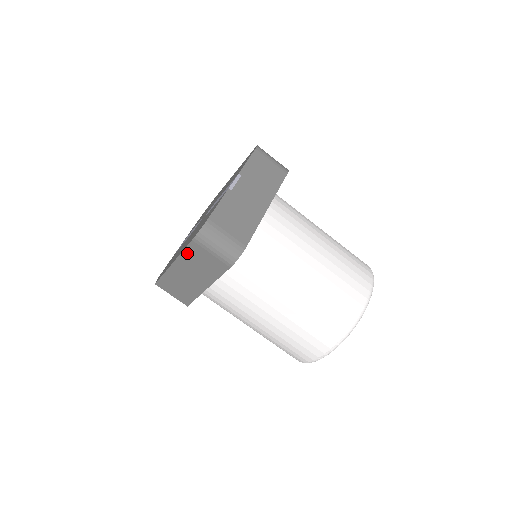
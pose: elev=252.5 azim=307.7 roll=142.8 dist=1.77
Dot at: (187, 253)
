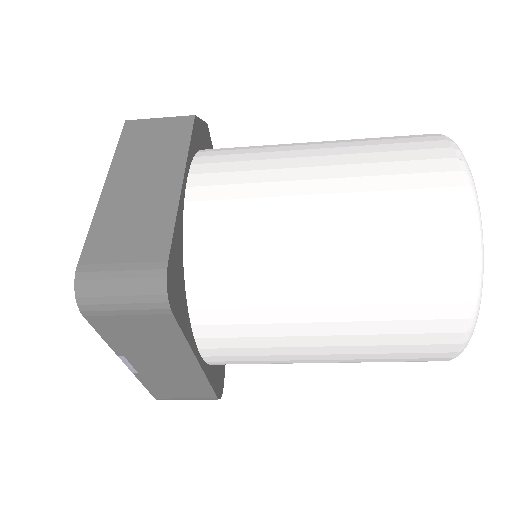
Dot at: occluded
